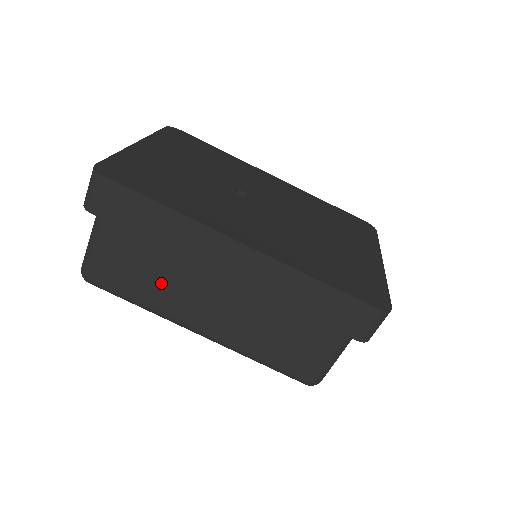
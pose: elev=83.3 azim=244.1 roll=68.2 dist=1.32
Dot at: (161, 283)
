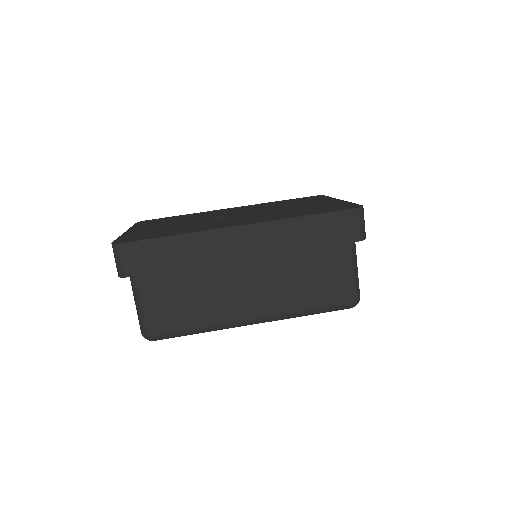
Dot at: (204, 299)
